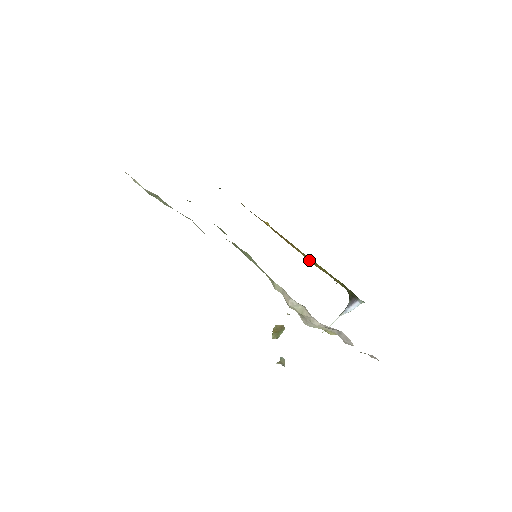
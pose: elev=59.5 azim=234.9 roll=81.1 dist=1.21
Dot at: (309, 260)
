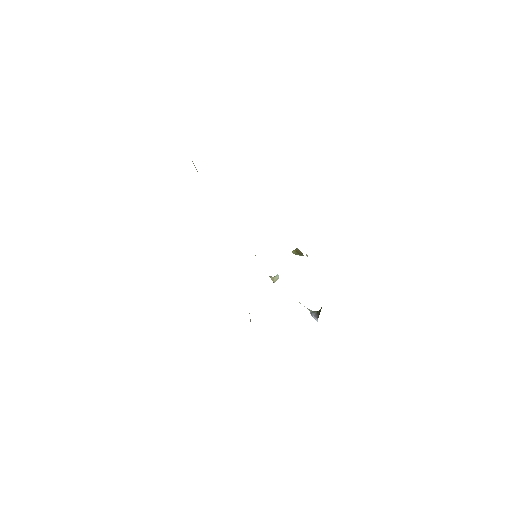
Dot at: occluded
